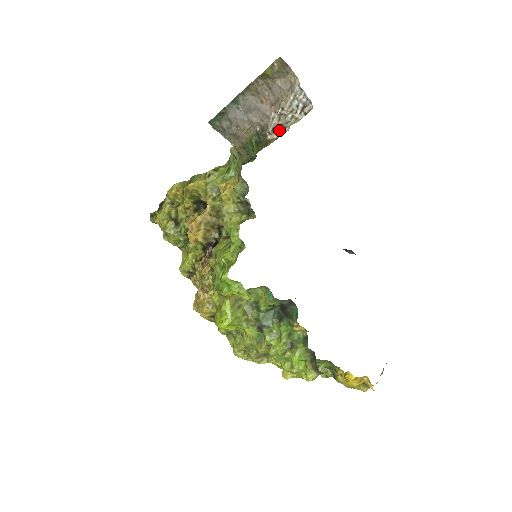
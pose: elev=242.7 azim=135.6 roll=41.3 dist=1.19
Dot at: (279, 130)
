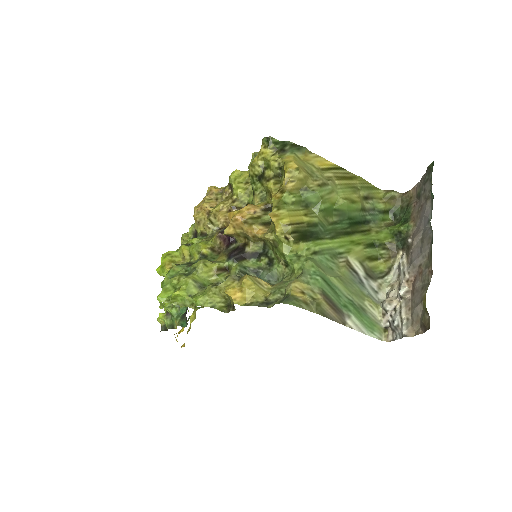
Dot at: (396, 276)
